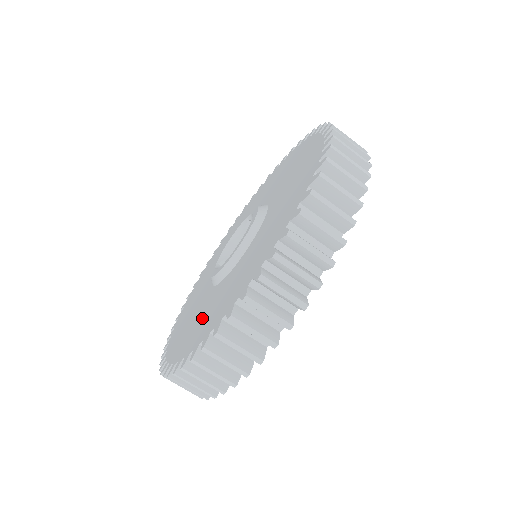
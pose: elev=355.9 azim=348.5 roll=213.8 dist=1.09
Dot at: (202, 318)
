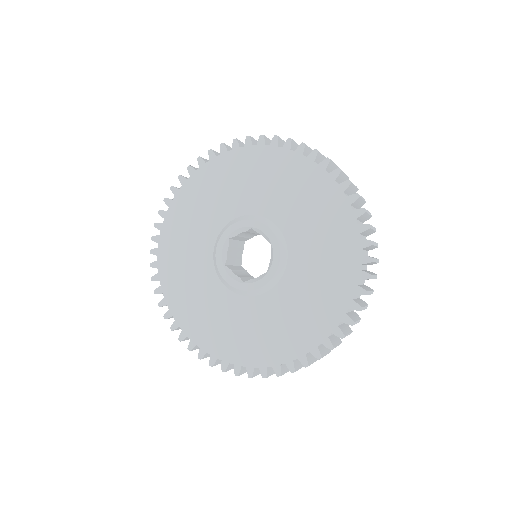
Dot at: (243, 331)
